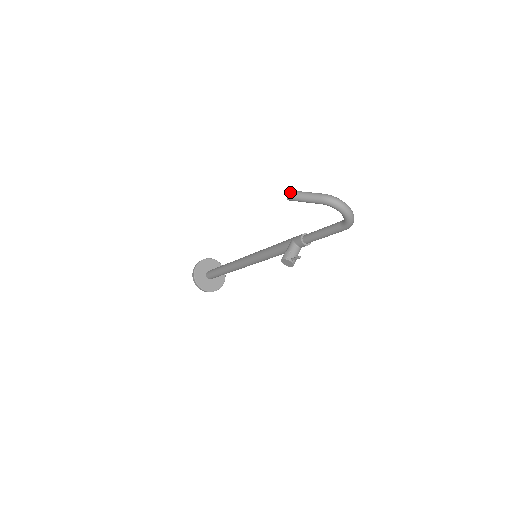
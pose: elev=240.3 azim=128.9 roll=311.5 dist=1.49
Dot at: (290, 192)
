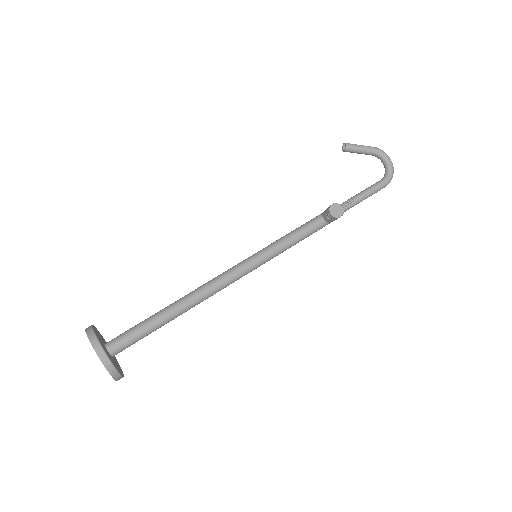
Dot at: (346, 143)
